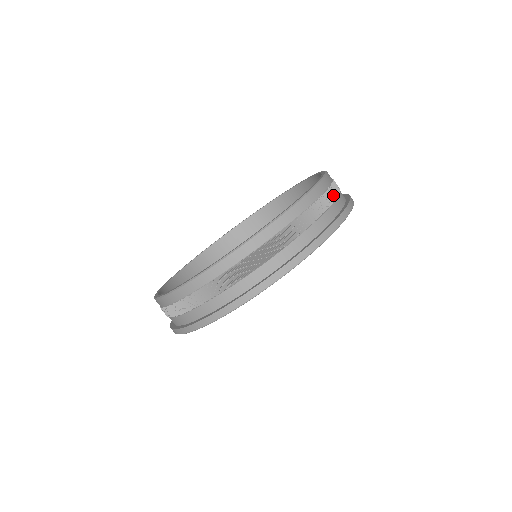
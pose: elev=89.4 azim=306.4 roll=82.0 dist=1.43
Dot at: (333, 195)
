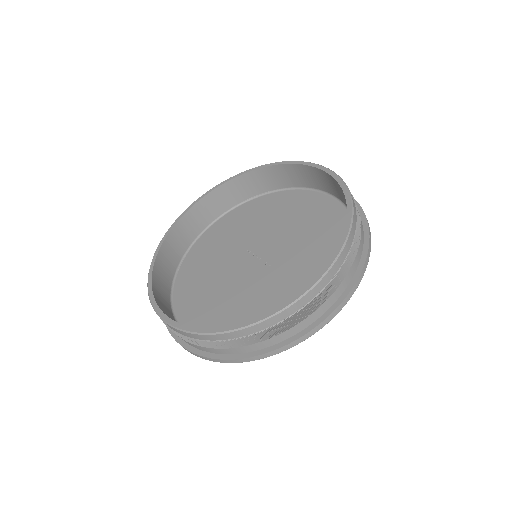
Dot at: (358, 210)
